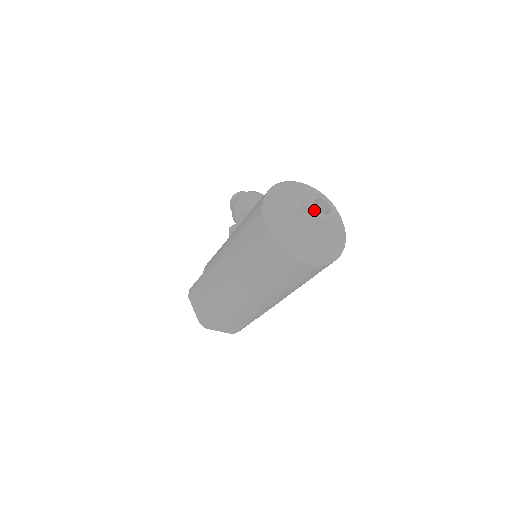
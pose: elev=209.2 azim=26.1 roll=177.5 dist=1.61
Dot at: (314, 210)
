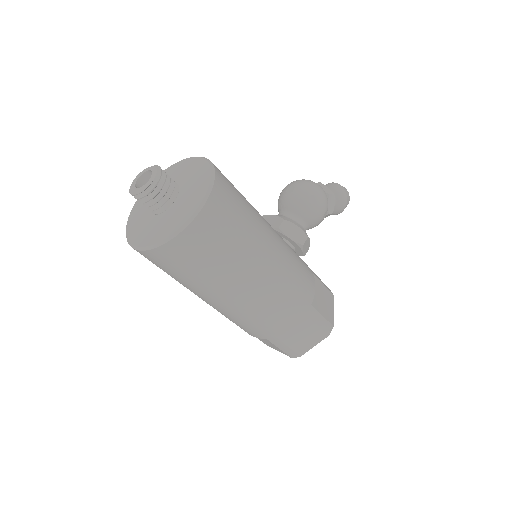
Dot at: (133, 186)
